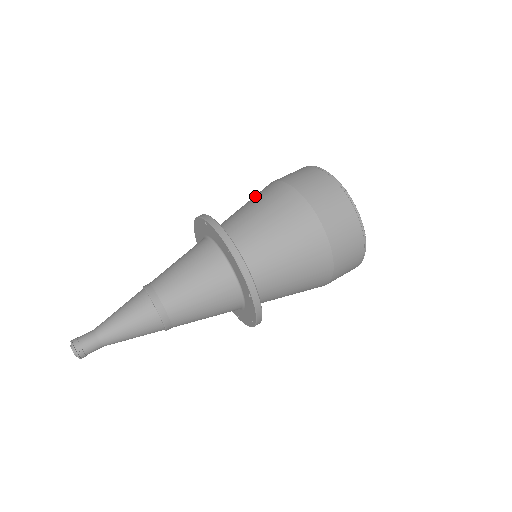
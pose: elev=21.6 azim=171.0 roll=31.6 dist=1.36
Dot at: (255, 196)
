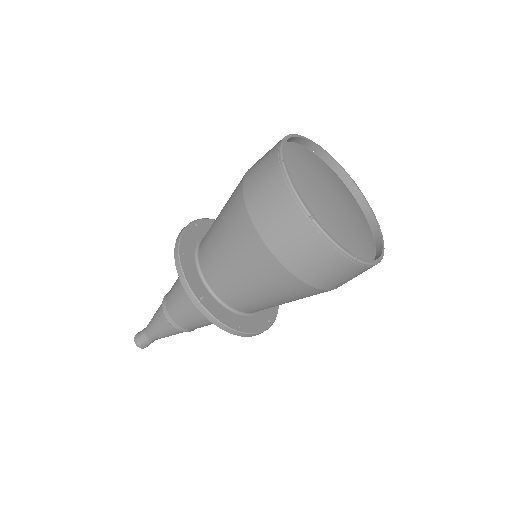
Dot at: occluded
